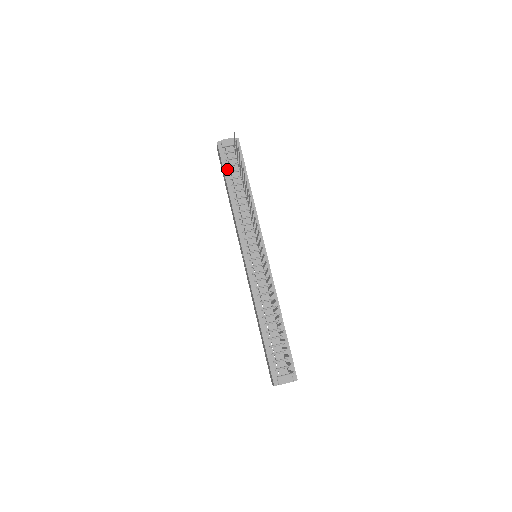
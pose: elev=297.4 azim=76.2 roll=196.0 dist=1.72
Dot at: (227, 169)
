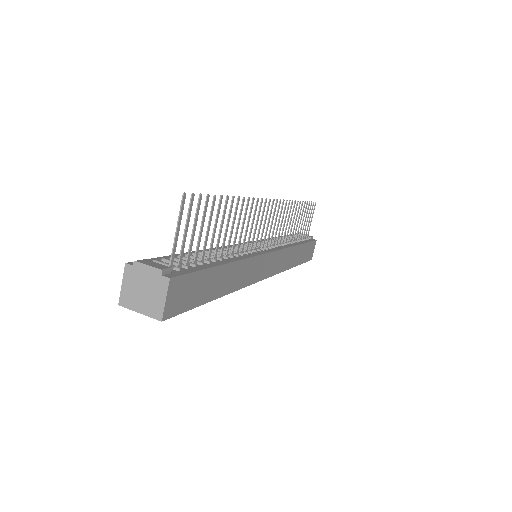
Dot at: occluded
